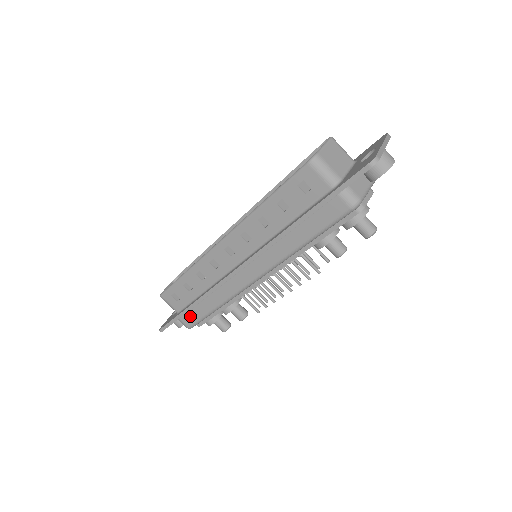
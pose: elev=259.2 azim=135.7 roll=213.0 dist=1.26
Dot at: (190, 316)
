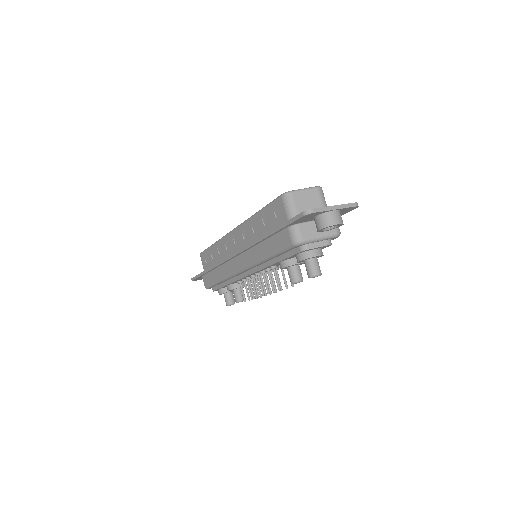
Dot at: (207, 278)
